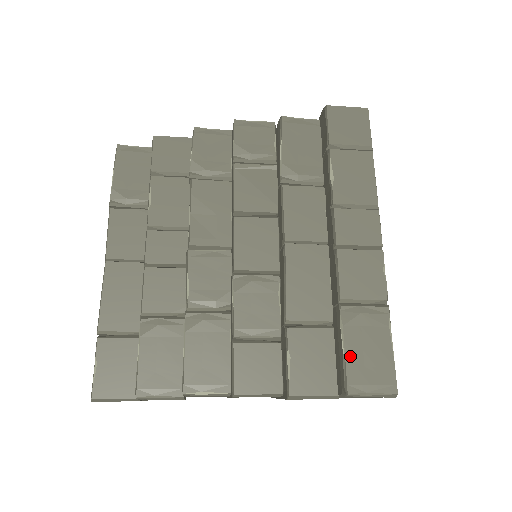
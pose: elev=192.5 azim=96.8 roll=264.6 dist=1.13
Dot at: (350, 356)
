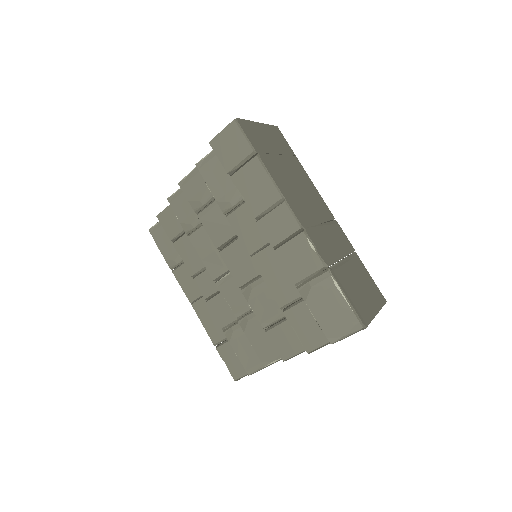
Dot at: (319, 319)
